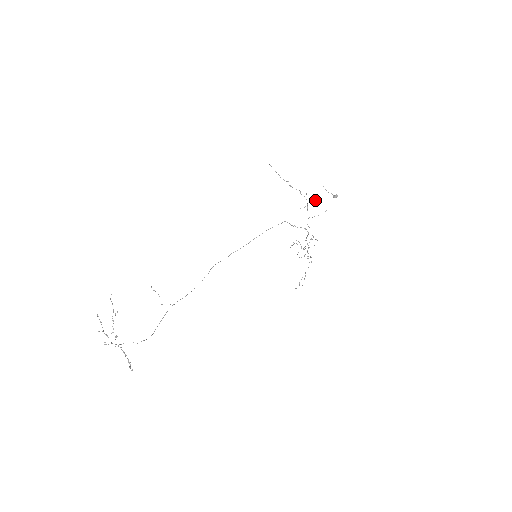
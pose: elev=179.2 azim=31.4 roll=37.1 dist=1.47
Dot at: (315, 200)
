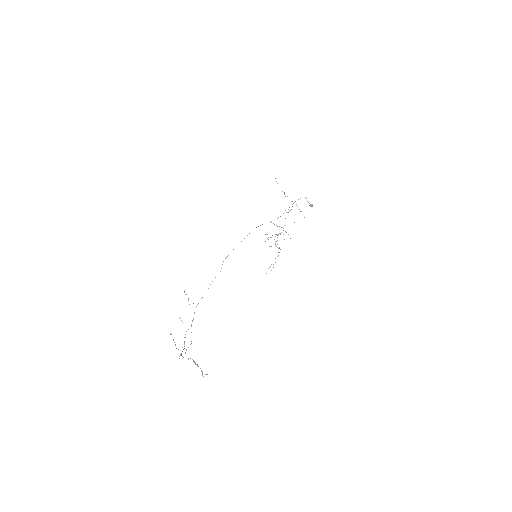
Dot at: occluded
